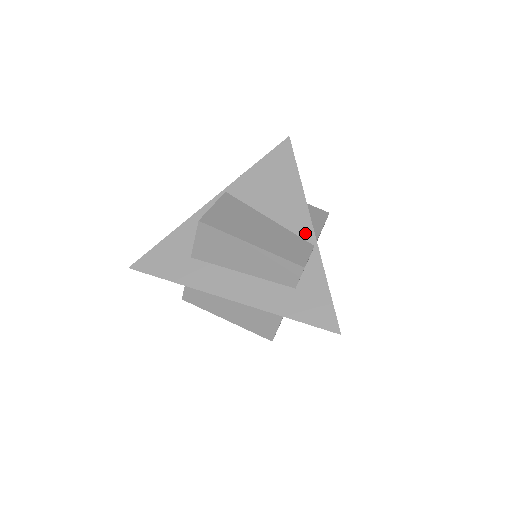
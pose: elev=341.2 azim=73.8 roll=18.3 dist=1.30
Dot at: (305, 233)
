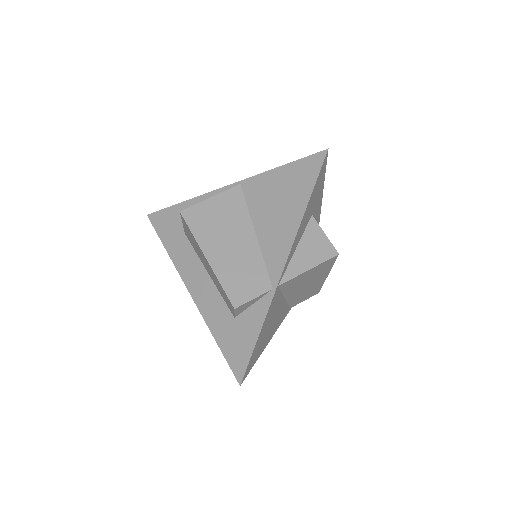
Dot at: (273, 270)
